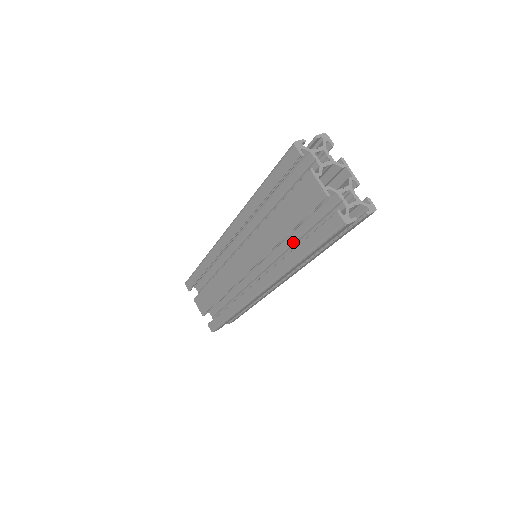
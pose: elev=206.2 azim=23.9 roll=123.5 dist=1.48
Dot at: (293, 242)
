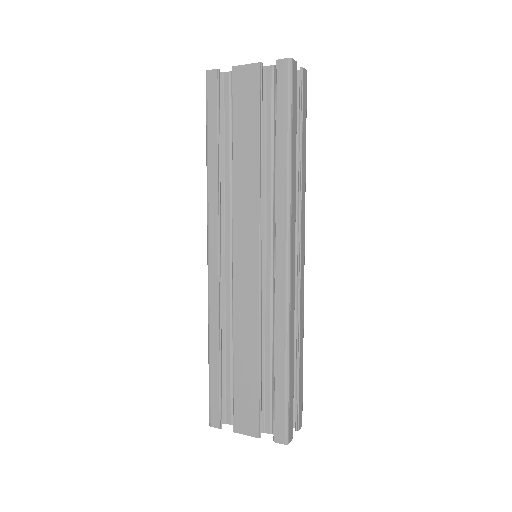
Dot at: (272, 165)
